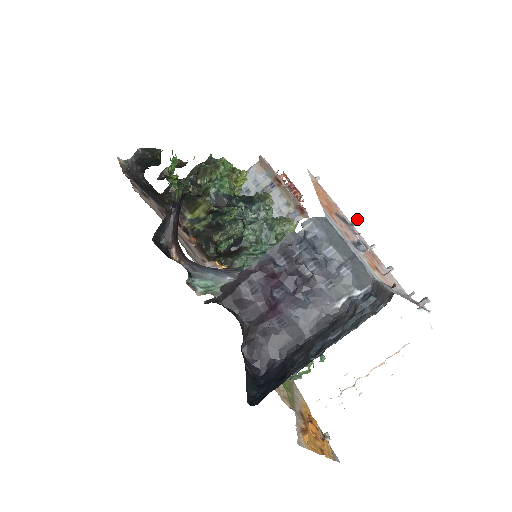
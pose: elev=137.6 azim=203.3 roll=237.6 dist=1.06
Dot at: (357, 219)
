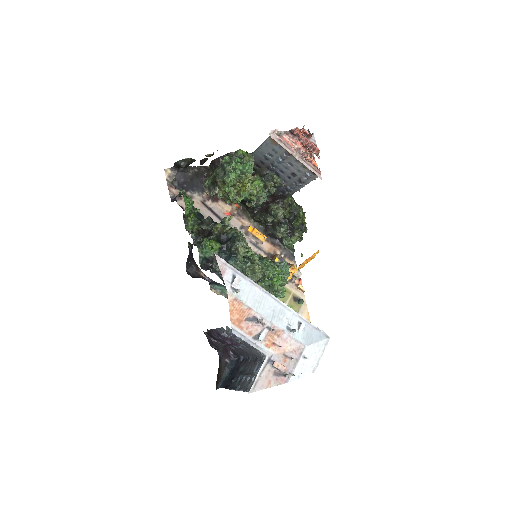
Dot at: (259, 321)
